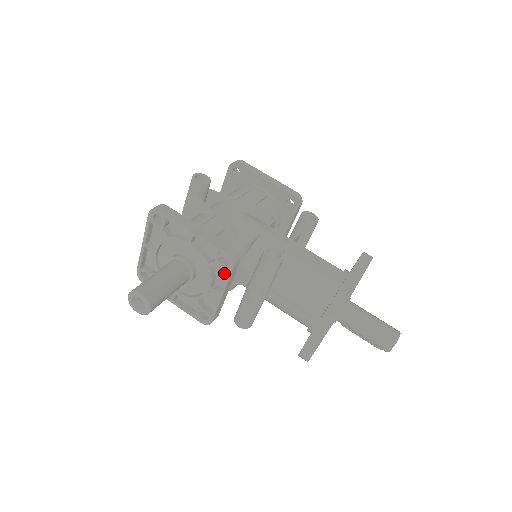
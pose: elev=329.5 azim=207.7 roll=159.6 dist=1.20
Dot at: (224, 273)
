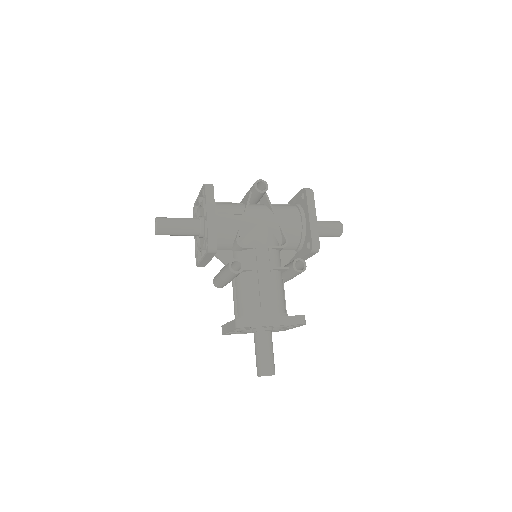
Dot at: occluded
